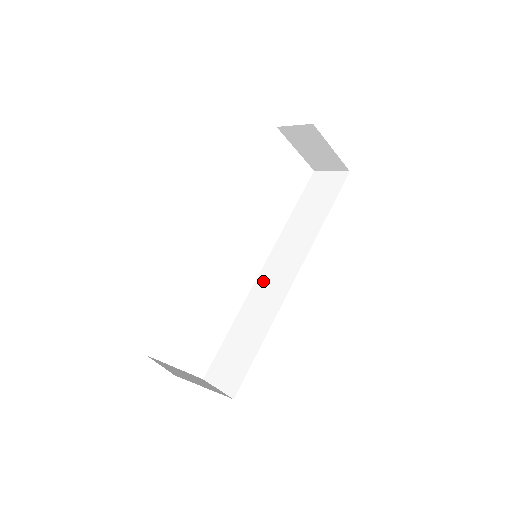
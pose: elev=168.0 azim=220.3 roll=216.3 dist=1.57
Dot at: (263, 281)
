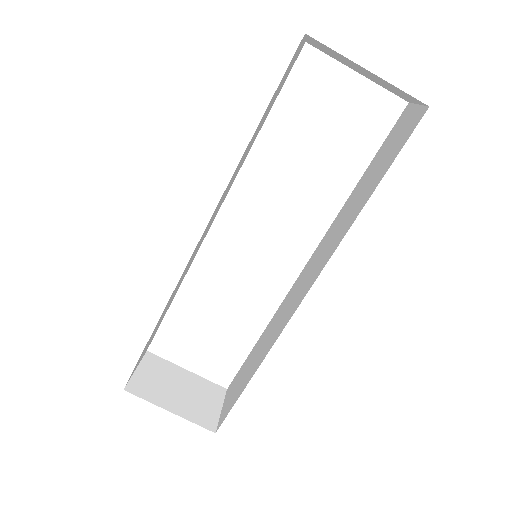
Dot at: (295, 287)
